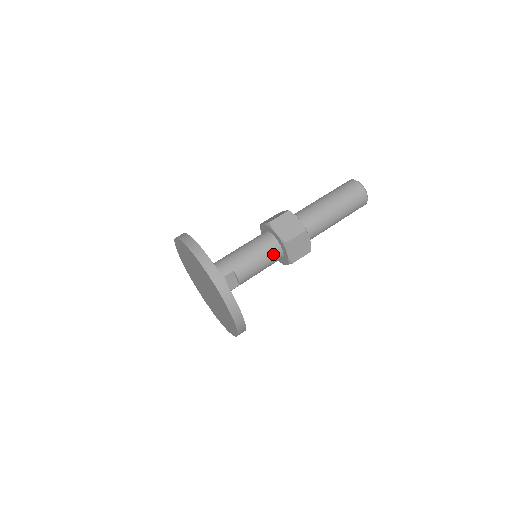
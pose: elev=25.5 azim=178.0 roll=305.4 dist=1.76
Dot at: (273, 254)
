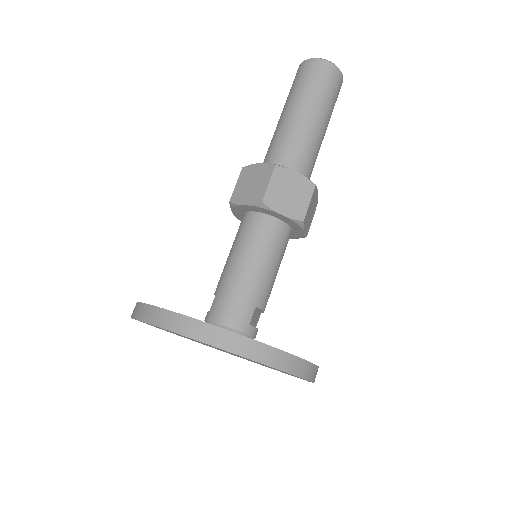
Dot at: (285, 243)
